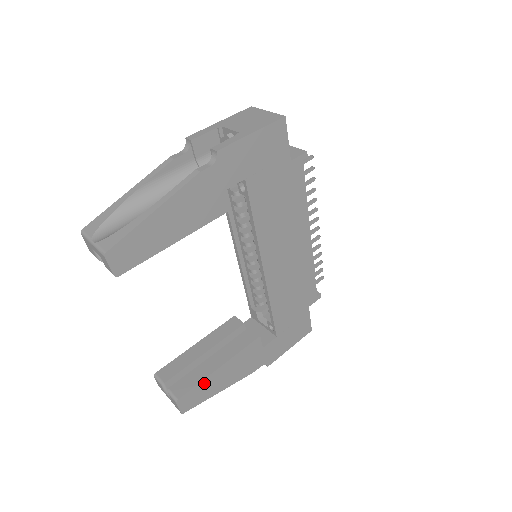
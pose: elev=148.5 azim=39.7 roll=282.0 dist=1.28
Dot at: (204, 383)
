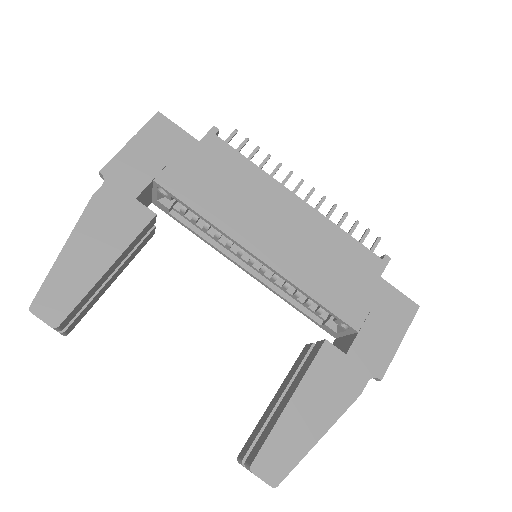
Dot at: (279, 431)
